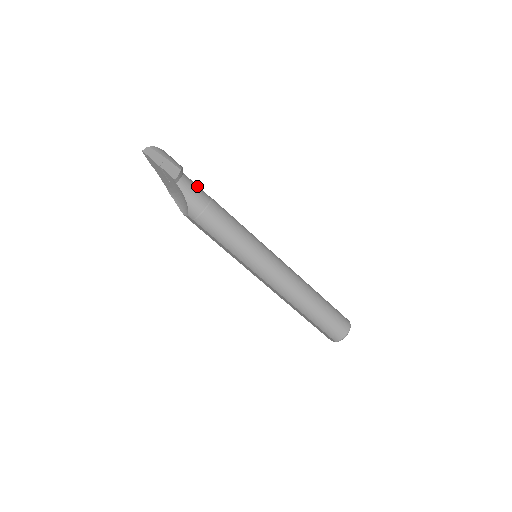
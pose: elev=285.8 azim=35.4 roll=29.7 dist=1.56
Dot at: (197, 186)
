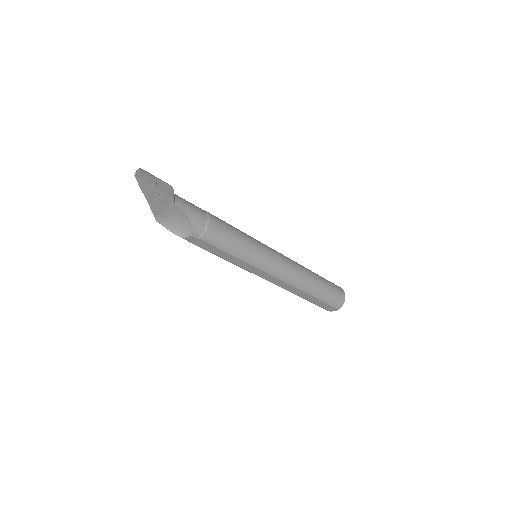
Dot at: occluded
